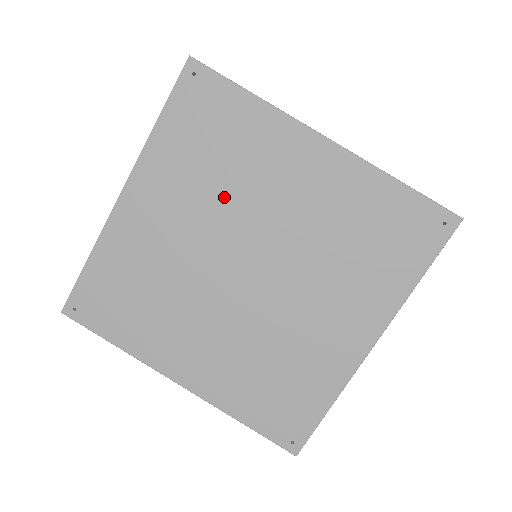
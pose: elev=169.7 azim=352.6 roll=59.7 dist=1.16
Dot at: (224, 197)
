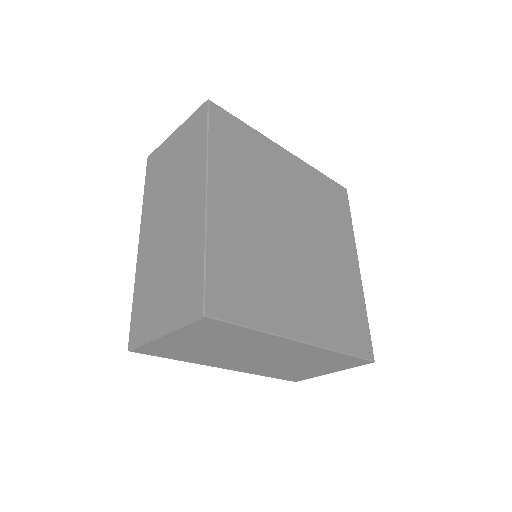
Dot at: (264, 188)
